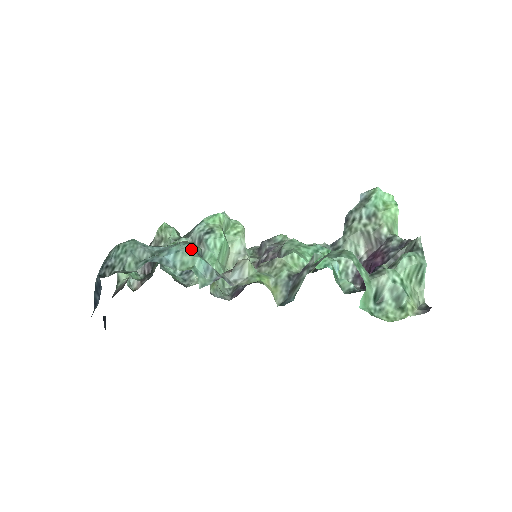
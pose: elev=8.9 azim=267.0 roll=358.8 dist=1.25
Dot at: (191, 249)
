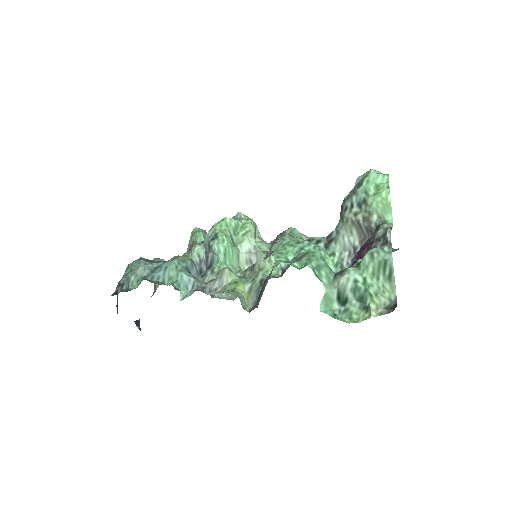
Dot at: (177, 264)
